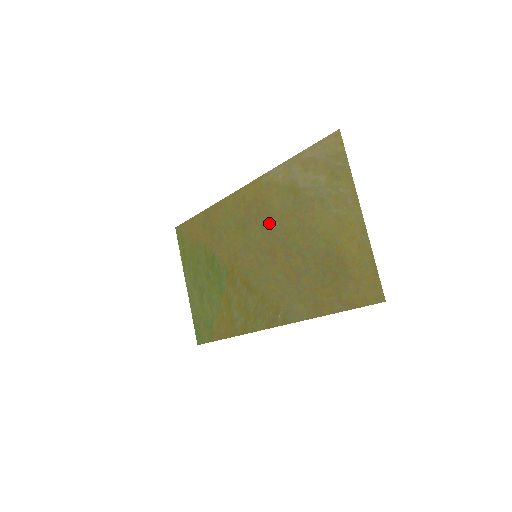
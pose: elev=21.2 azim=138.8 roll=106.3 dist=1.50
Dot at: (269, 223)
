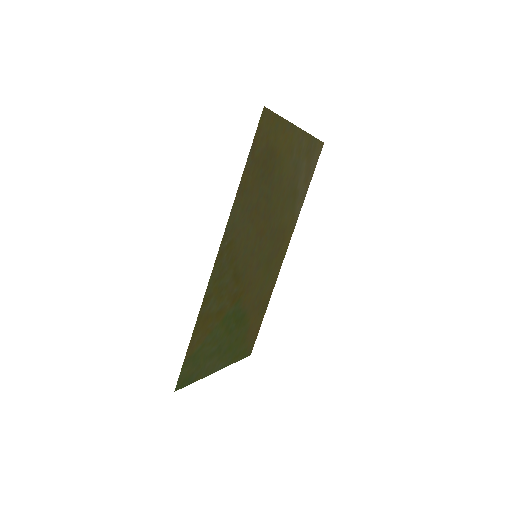
Dot at: (275, 230)
